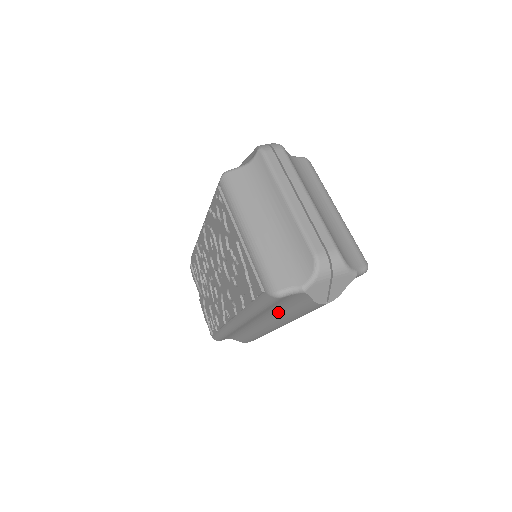
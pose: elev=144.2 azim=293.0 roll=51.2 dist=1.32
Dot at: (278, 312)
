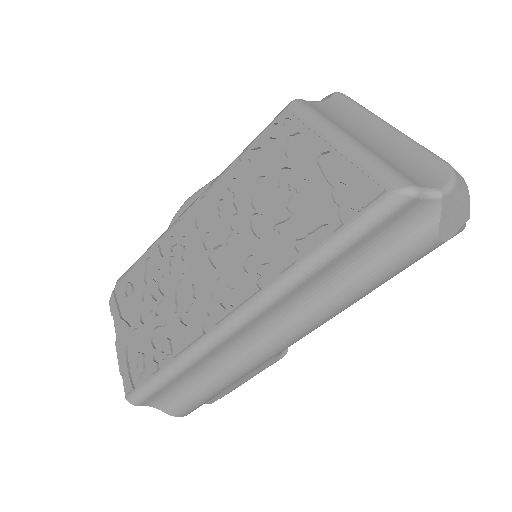
Dot at: (339, 278)
